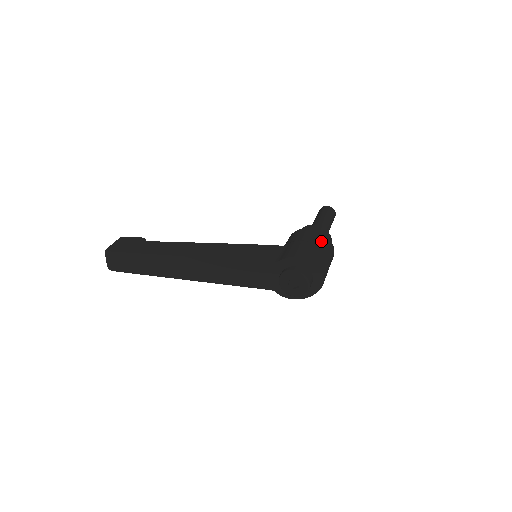
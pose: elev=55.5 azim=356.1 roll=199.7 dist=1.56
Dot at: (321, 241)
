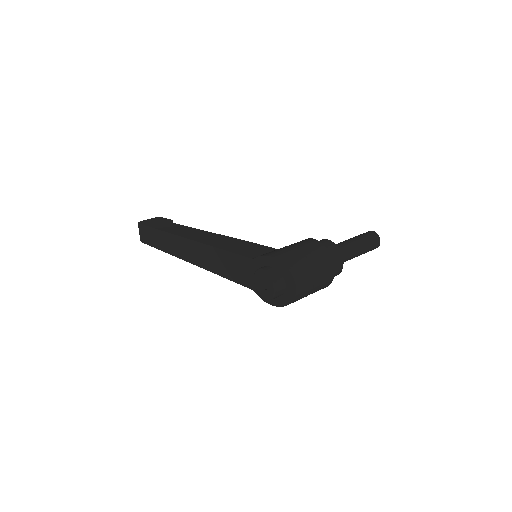
Dot at: (314, 252)
